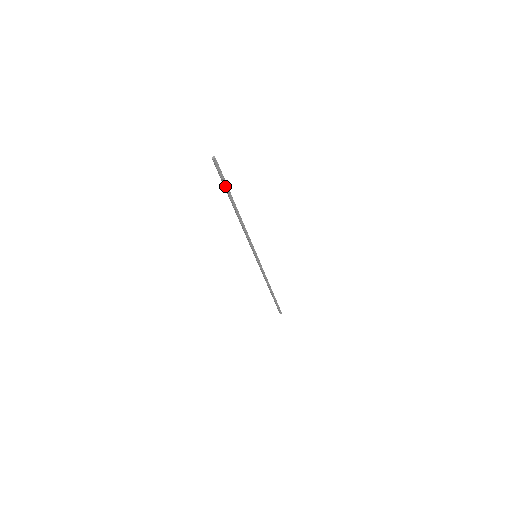
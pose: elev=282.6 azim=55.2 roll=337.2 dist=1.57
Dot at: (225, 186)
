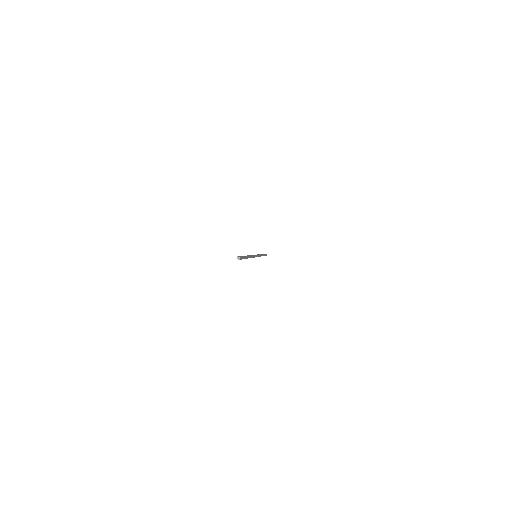
Dot at: occluded
